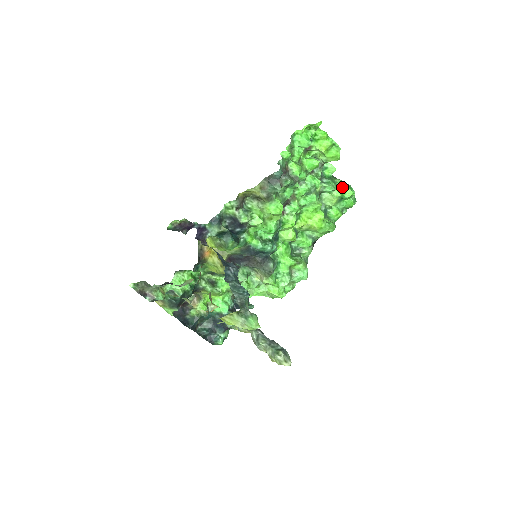
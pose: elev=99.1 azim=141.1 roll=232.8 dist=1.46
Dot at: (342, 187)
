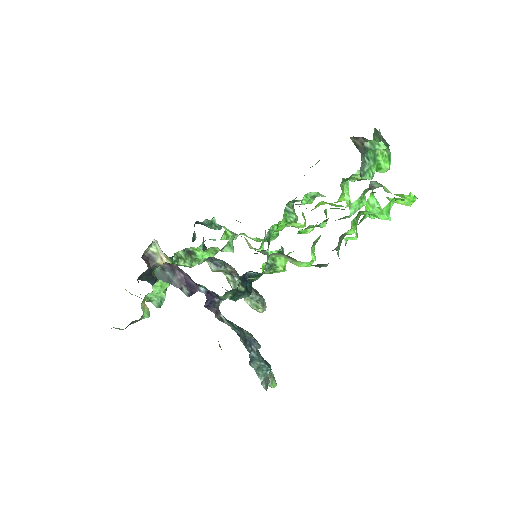
Dot at: (381, 162)
